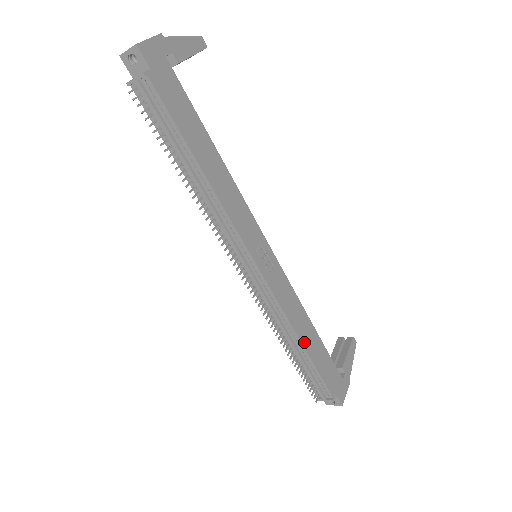
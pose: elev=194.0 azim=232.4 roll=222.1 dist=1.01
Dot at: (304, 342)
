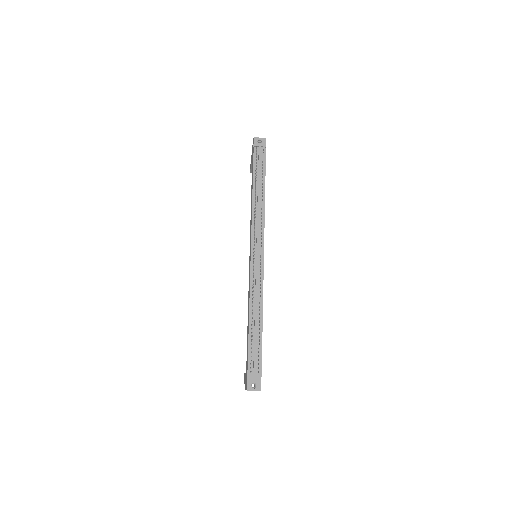
Dot at: (262, 319)
